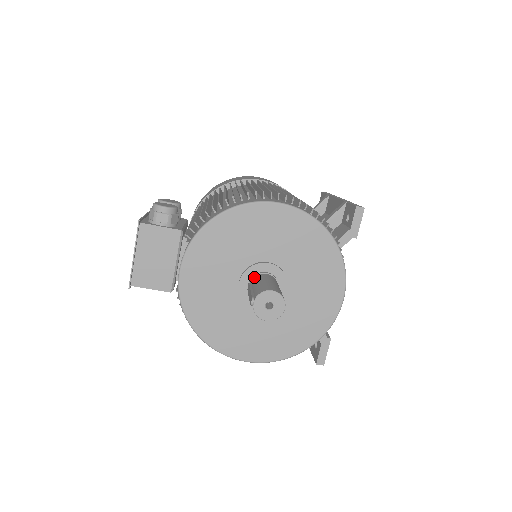
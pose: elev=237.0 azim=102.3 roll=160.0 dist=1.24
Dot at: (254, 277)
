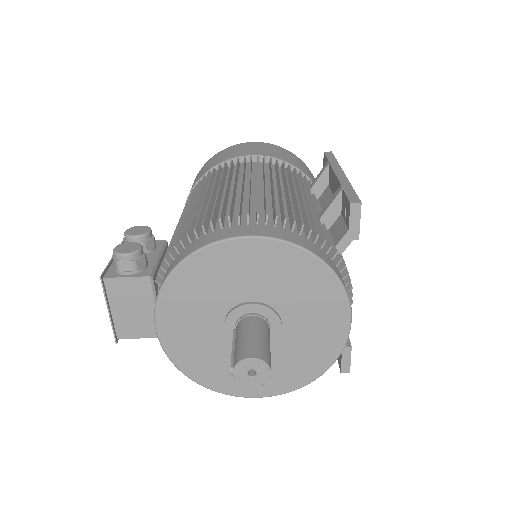
Dot at: (238, 322)
